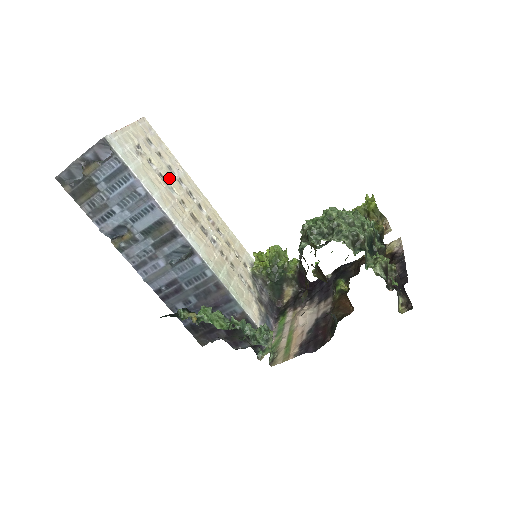
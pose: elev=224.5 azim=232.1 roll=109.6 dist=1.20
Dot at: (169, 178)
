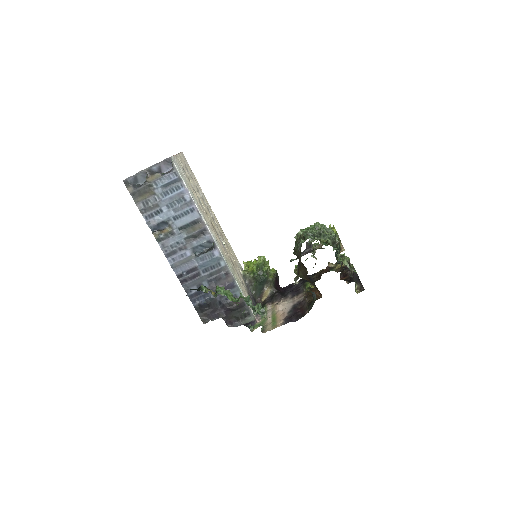
Dot at: (199, 195)
